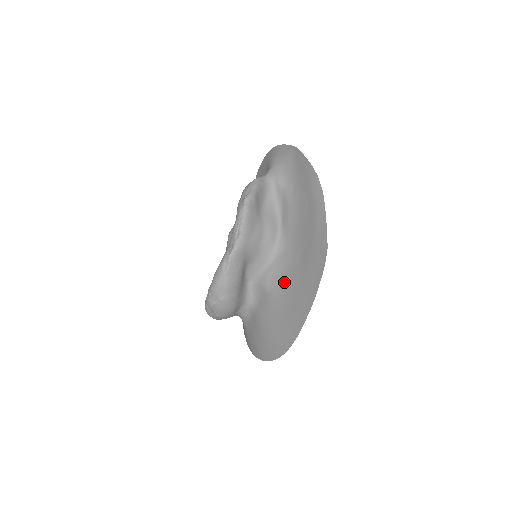
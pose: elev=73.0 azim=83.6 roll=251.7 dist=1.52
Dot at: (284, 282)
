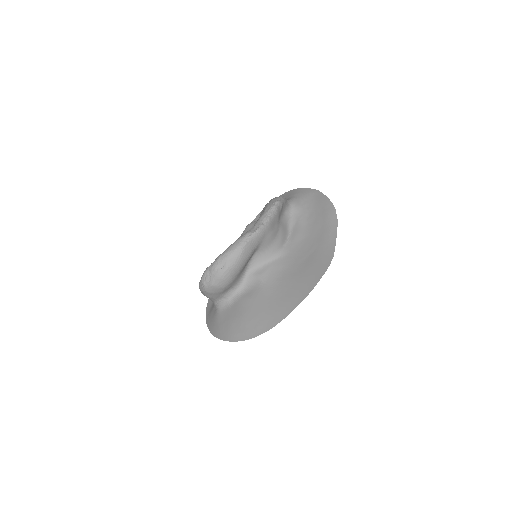
Dot at: (282, 277)
